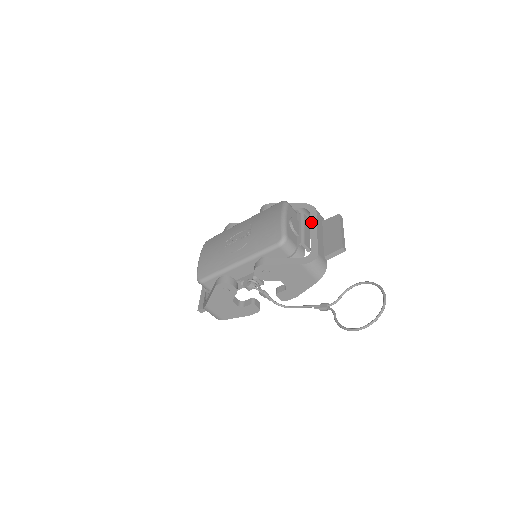
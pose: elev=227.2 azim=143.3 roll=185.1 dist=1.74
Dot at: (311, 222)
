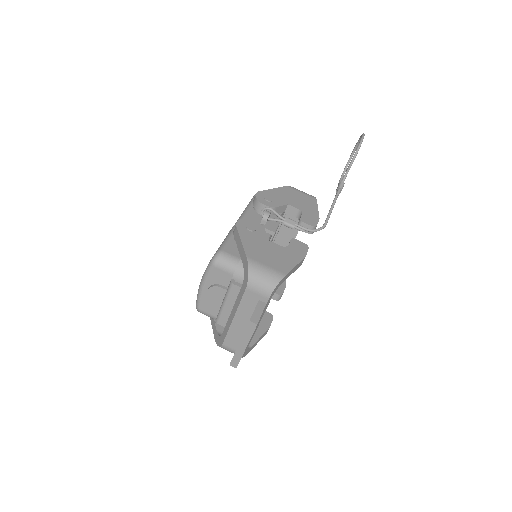
Dot at: occluded
